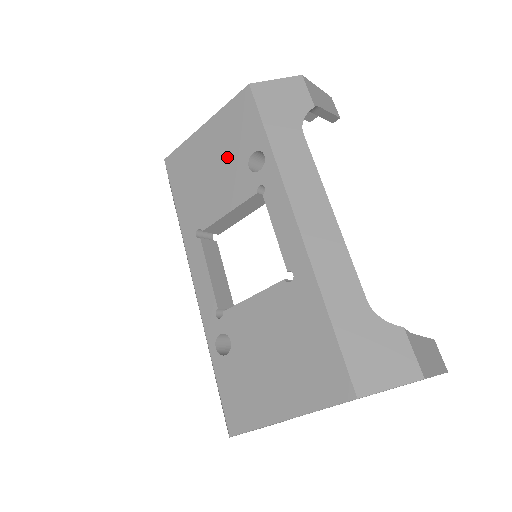
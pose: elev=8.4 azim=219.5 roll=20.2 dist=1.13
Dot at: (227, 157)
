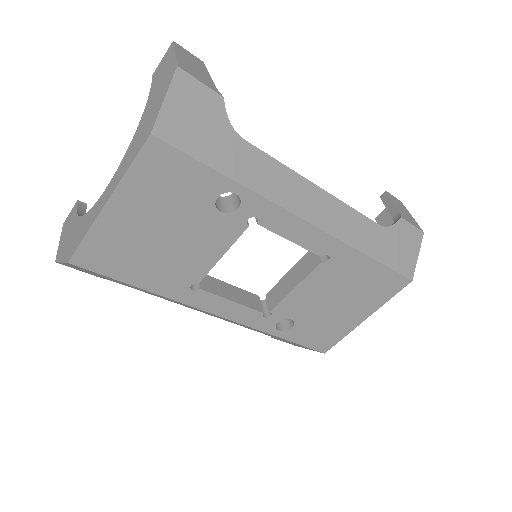
Dot at: (180, 217)
